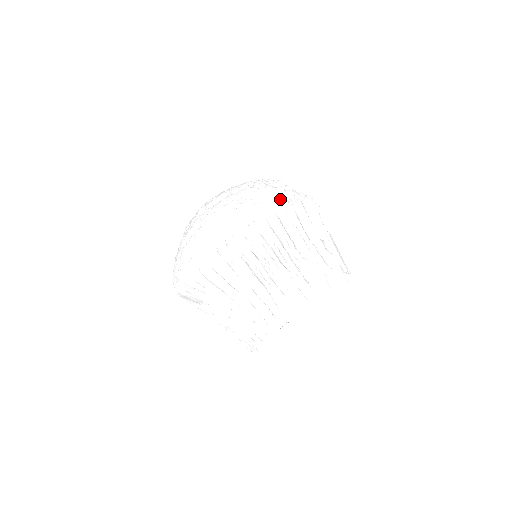
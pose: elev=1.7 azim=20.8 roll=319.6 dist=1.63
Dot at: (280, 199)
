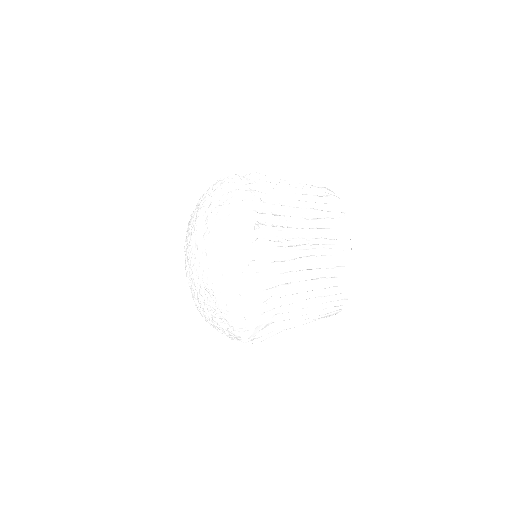
Dot at: (242, 178)
